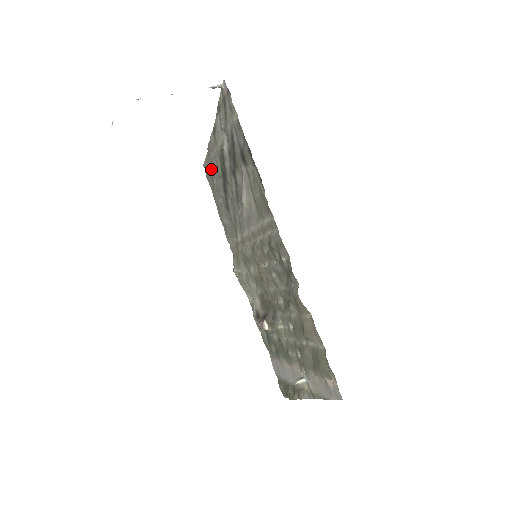
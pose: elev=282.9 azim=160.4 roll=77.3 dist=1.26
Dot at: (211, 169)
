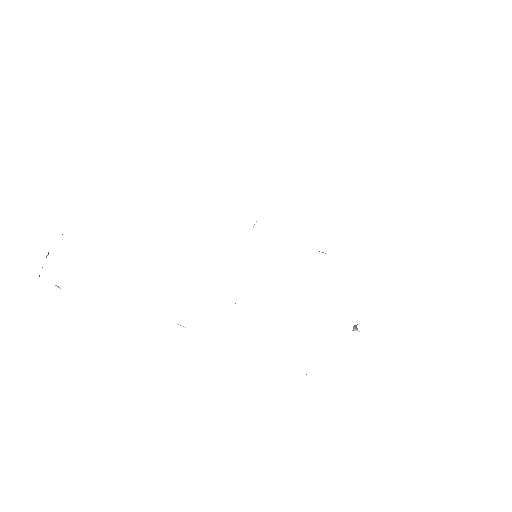
Dot at: occluded
